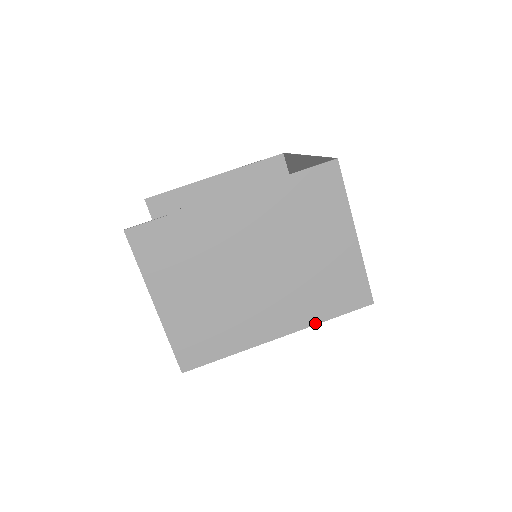
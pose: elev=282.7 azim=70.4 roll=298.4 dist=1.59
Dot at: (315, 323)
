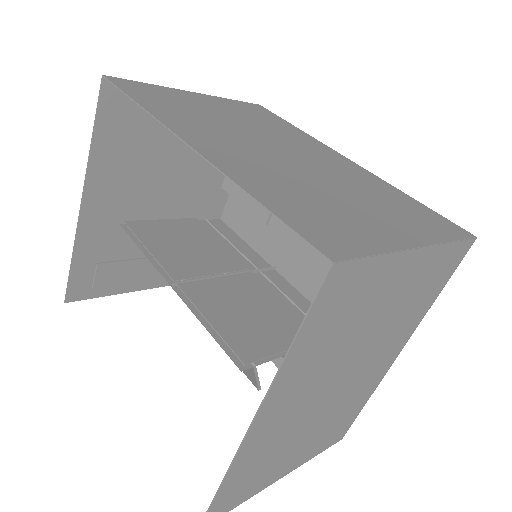
Dot at: (425, 314)
